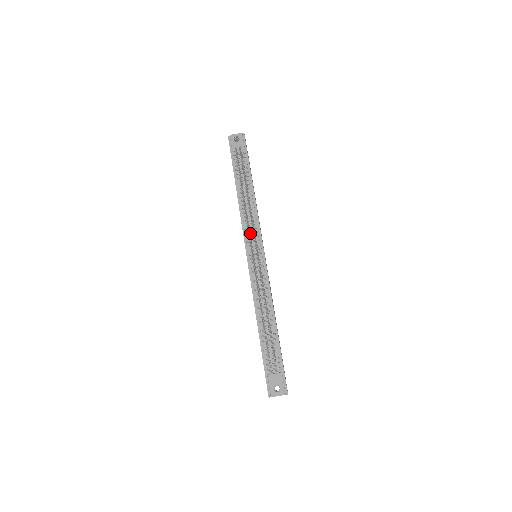
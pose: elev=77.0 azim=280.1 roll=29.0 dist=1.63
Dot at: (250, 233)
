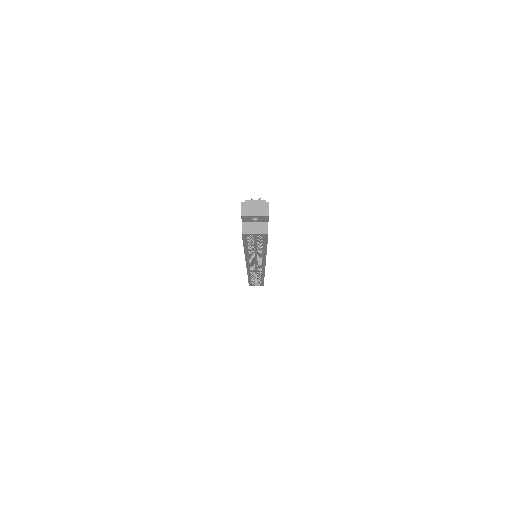
Dot at: occluded
